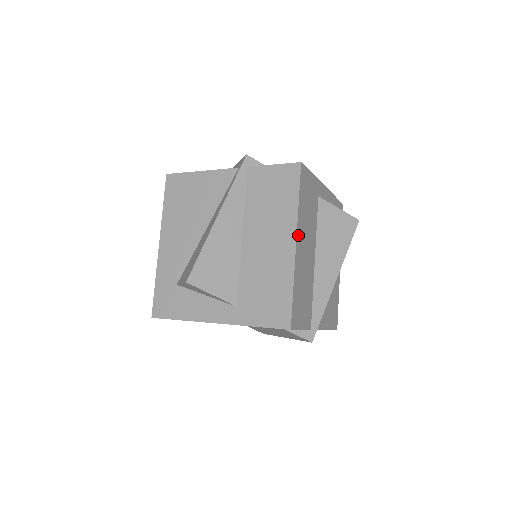
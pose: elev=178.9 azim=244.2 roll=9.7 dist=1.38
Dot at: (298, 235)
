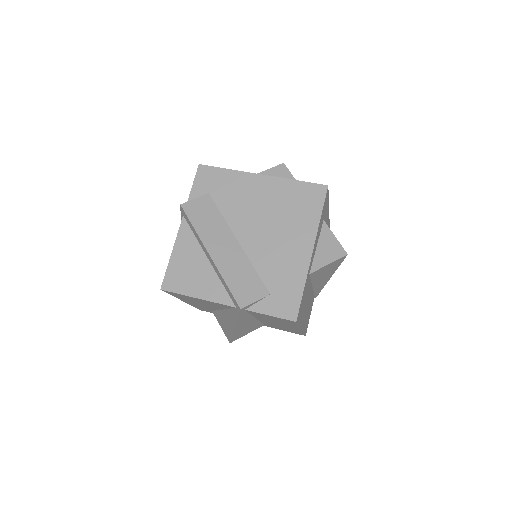
Dot at: (302, 325)
